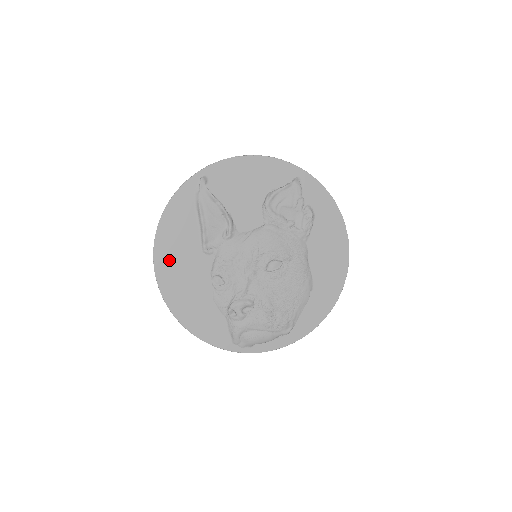
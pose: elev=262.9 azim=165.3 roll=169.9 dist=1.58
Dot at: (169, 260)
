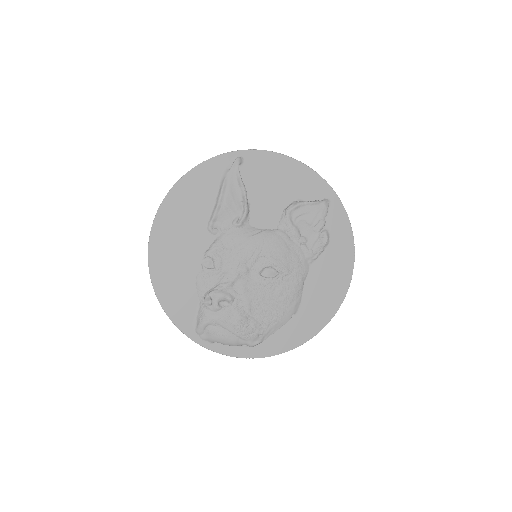
Dot at: (171, 221)
